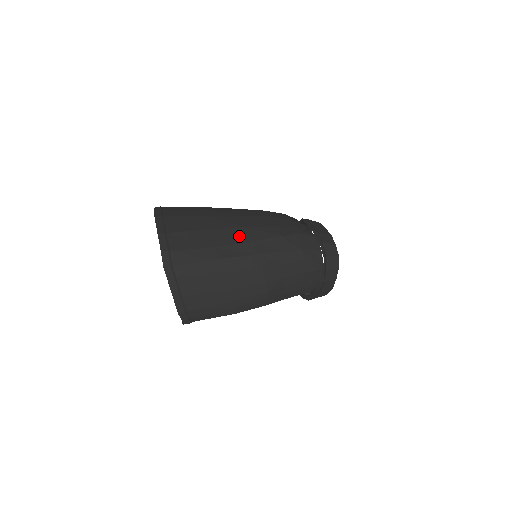
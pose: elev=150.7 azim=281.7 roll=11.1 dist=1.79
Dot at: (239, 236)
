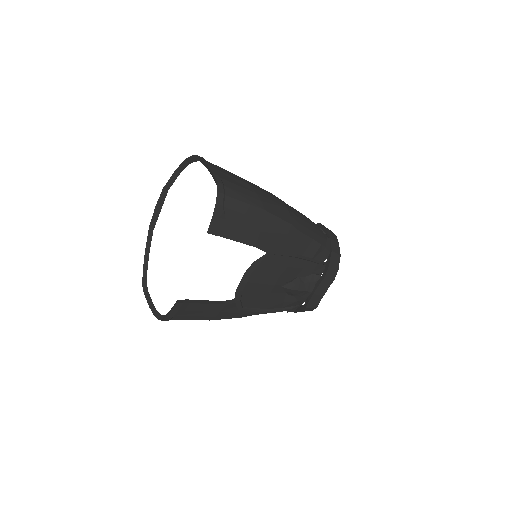
Dot at: occluded
